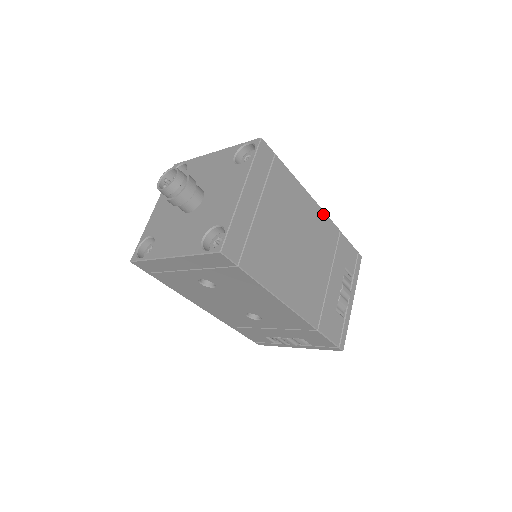
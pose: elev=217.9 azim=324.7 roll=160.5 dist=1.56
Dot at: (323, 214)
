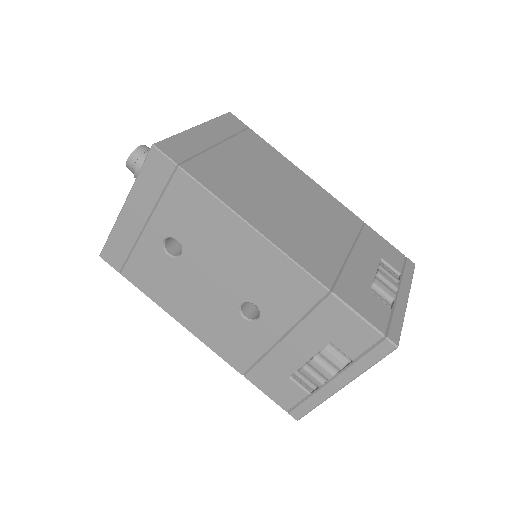
Dot at: (330, 196)
